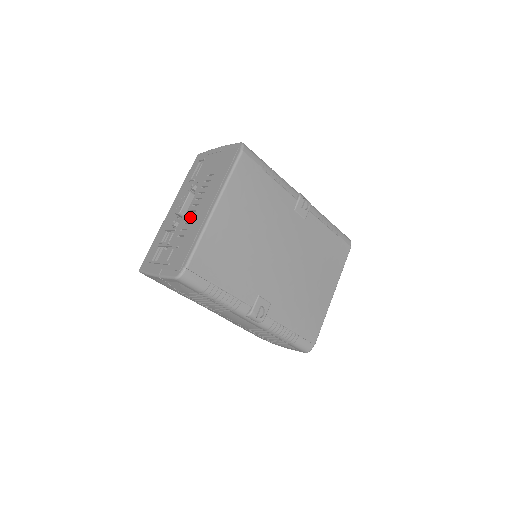
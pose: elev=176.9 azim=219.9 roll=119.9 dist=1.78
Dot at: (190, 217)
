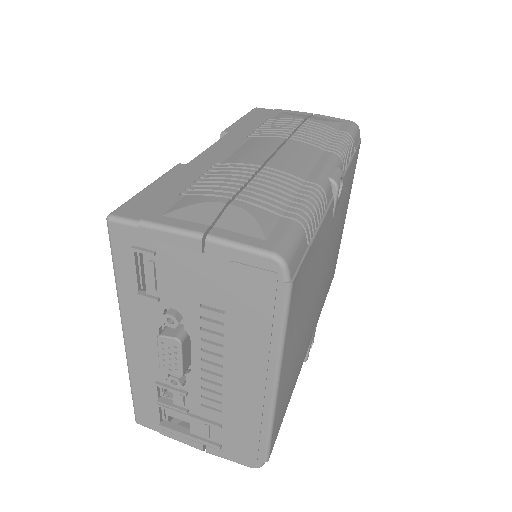
Dot at: (207, 376)
